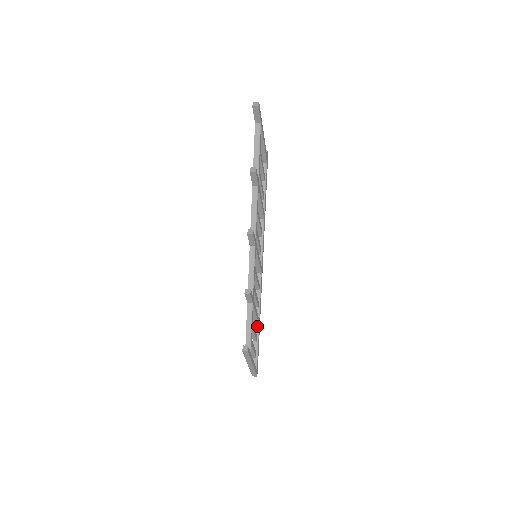
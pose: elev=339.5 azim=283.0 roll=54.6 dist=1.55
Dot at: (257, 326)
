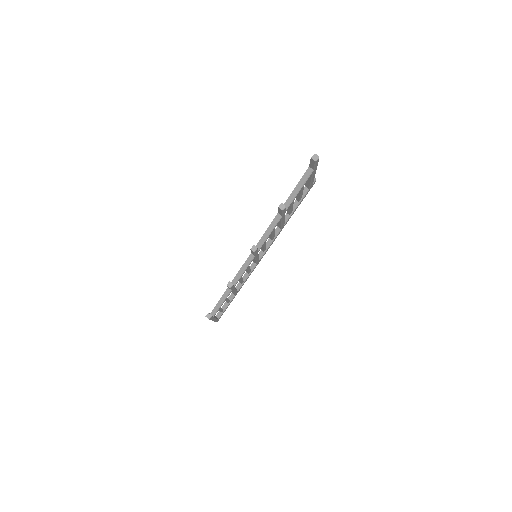
Dot at: (234, 294)
